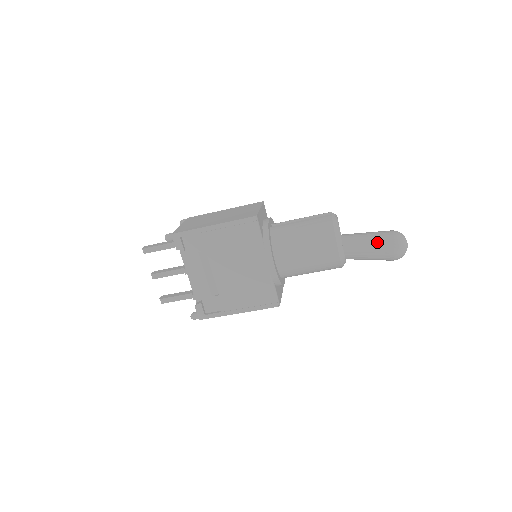
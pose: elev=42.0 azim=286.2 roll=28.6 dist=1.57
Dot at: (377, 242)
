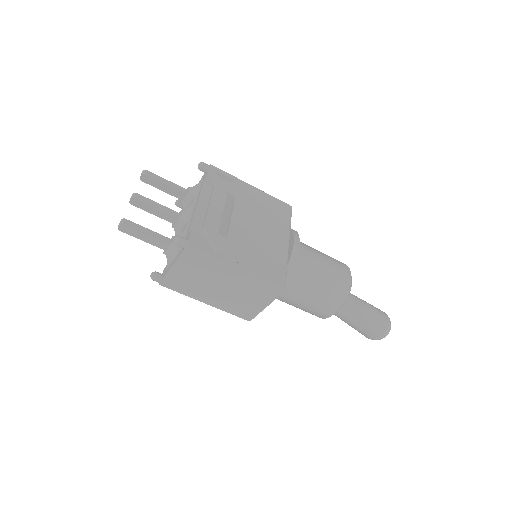
Dot at: (371, 305)
